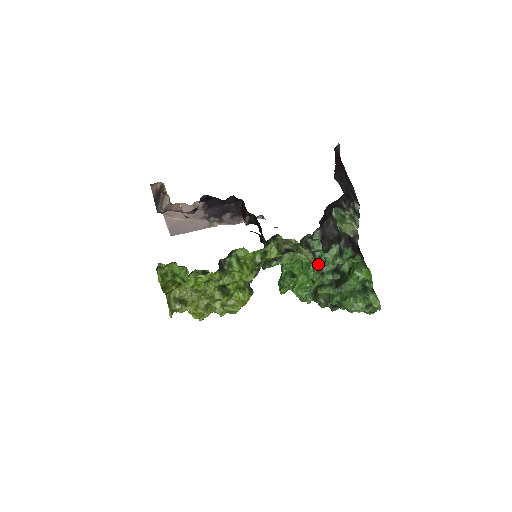
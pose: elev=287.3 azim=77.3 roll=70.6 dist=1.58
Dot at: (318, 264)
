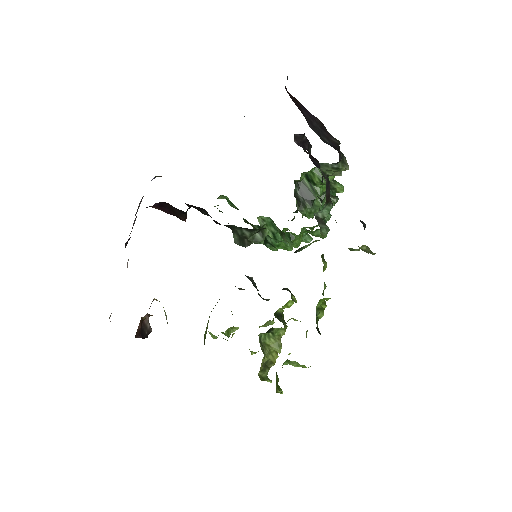
Dot at: occluded
